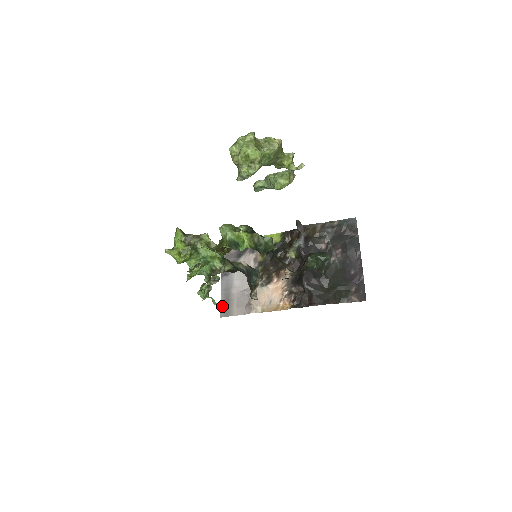
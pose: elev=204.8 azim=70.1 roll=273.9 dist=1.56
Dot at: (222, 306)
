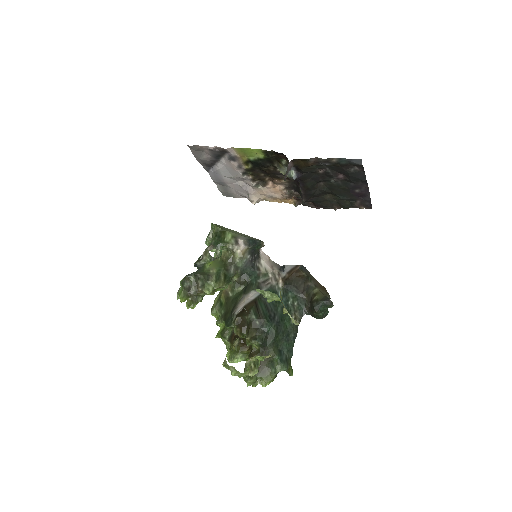
Dot at: (221, 191)
